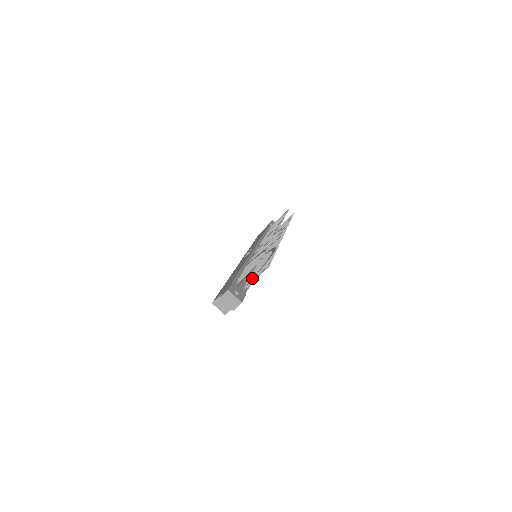
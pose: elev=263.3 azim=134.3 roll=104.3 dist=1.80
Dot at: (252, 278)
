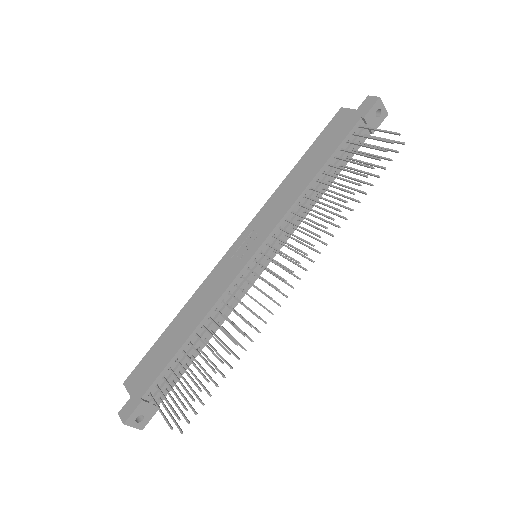
Dot at: occluded
